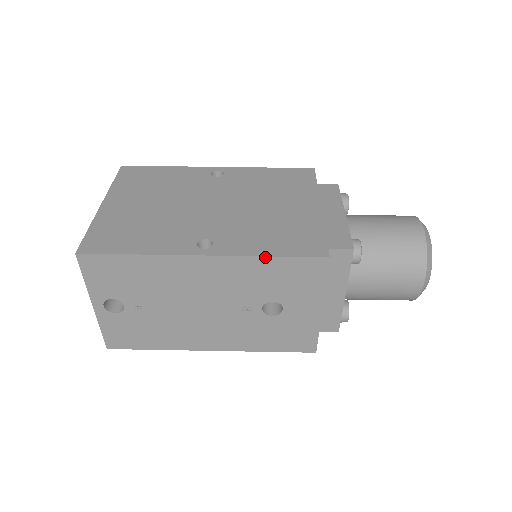
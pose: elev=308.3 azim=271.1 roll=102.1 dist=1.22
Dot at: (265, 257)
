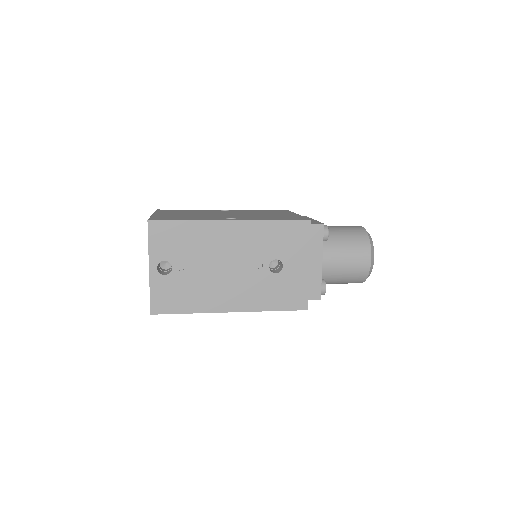
Dot at: (271, 220)
